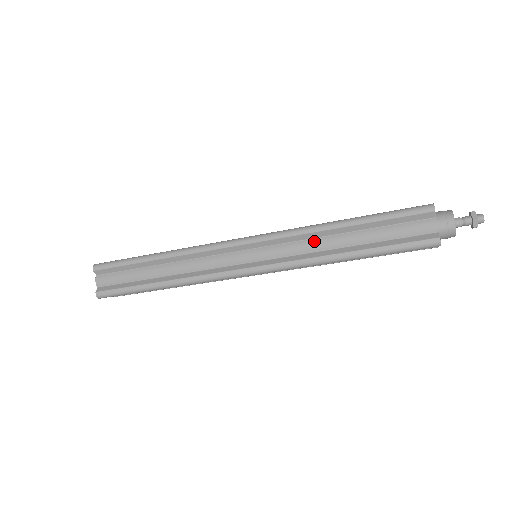
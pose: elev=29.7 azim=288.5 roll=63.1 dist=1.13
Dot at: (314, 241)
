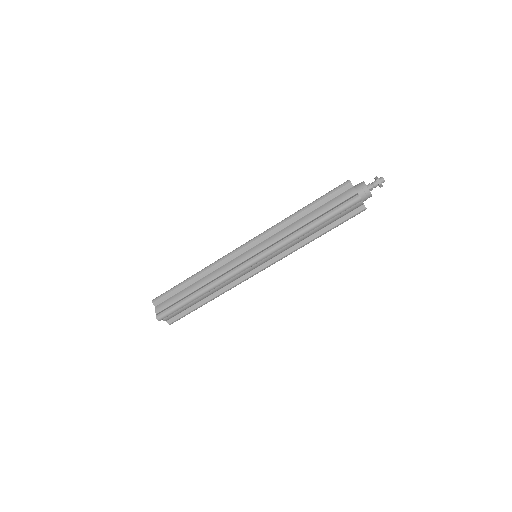
Dot at: (287, 228)
